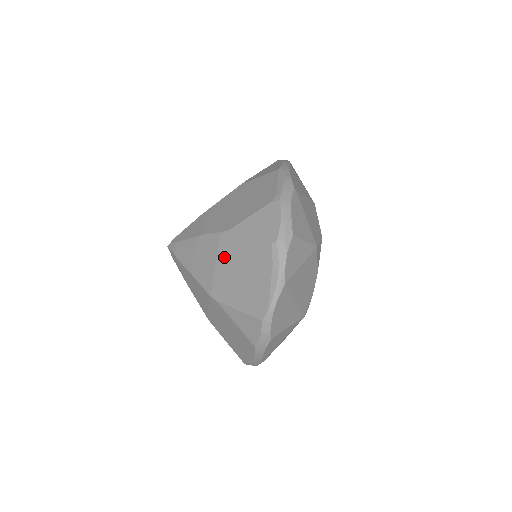
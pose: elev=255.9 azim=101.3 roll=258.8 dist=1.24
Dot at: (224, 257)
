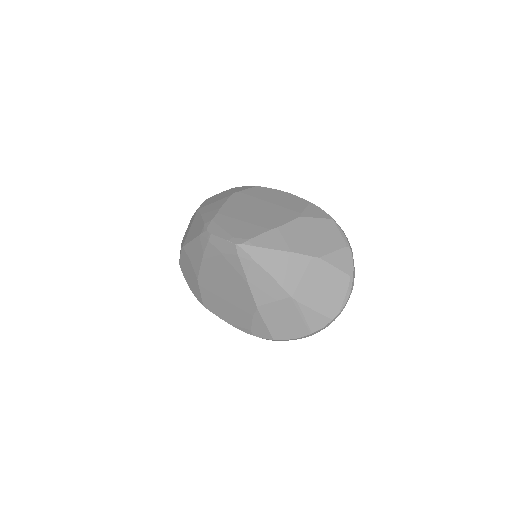
Dot at: (311, 274)
